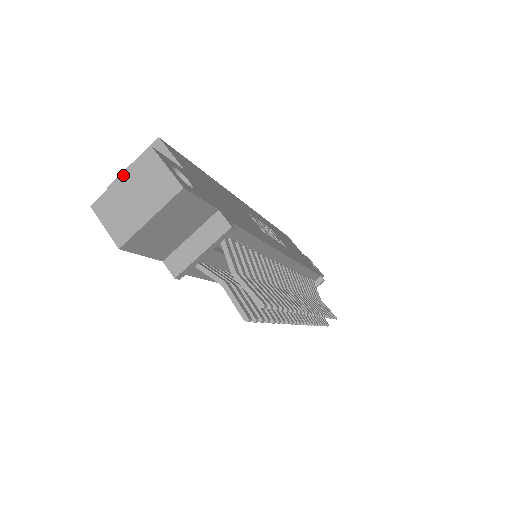
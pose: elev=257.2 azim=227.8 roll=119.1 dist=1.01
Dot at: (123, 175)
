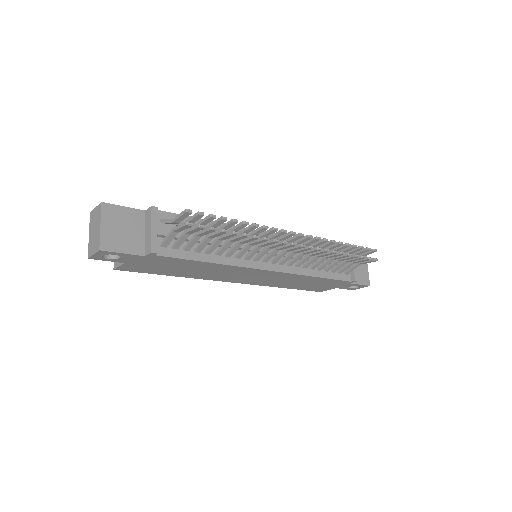
Dot at: (89, 234)
